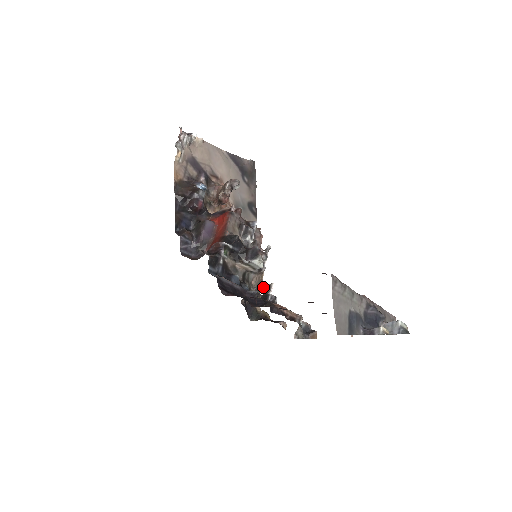
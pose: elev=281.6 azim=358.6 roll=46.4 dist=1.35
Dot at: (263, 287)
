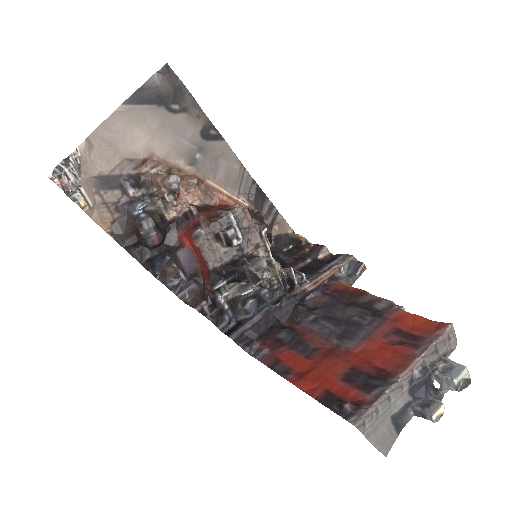
Dot at: (283, 270)
